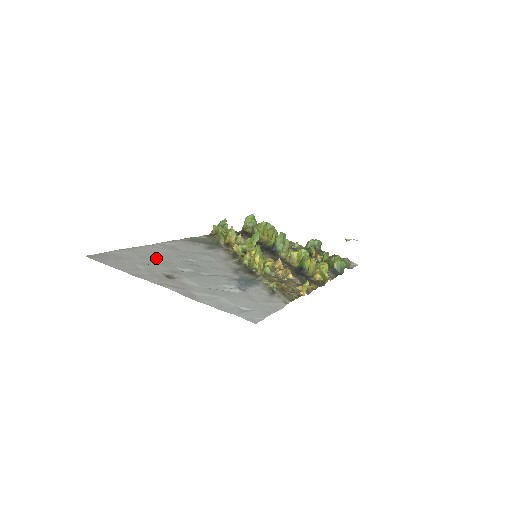
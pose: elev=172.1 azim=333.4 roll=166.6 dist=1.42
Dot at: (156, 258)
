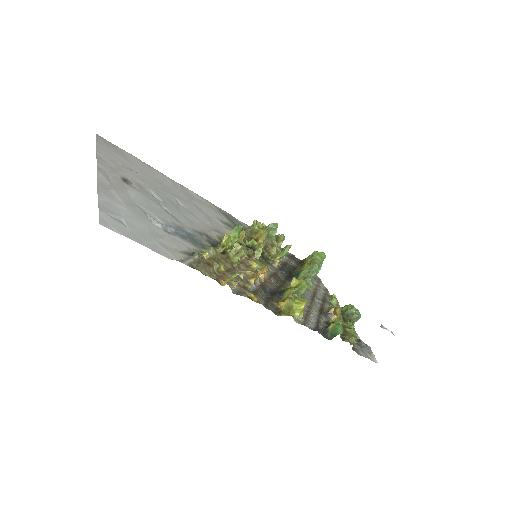
Dot at: (152, 178)
